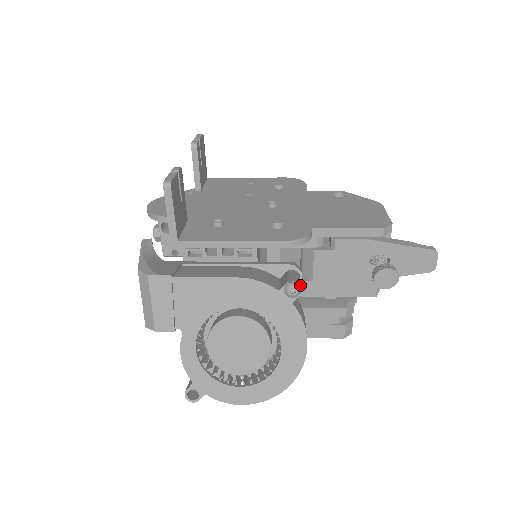
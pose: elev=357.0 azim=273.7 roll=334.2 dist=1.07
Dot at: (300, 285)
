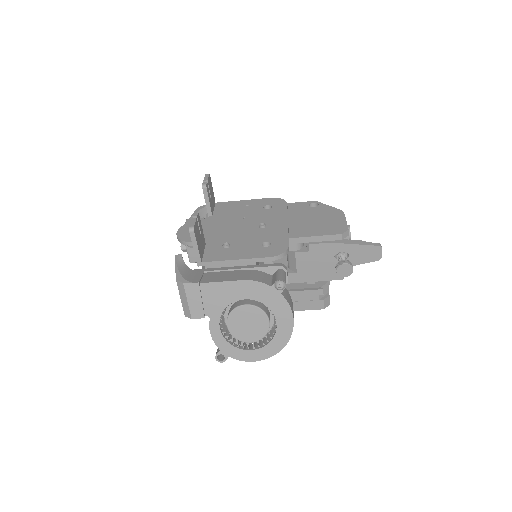
Dot at: (285, 282)
